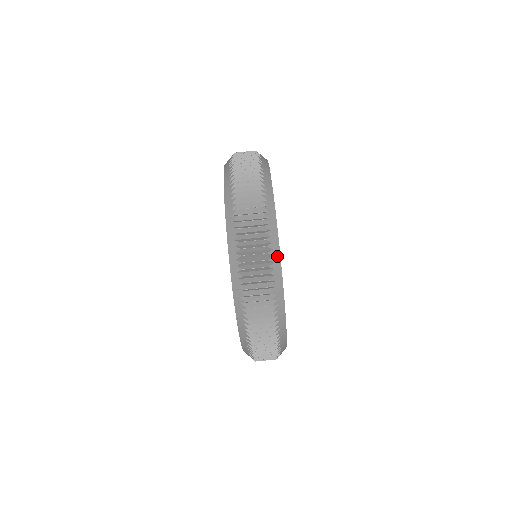
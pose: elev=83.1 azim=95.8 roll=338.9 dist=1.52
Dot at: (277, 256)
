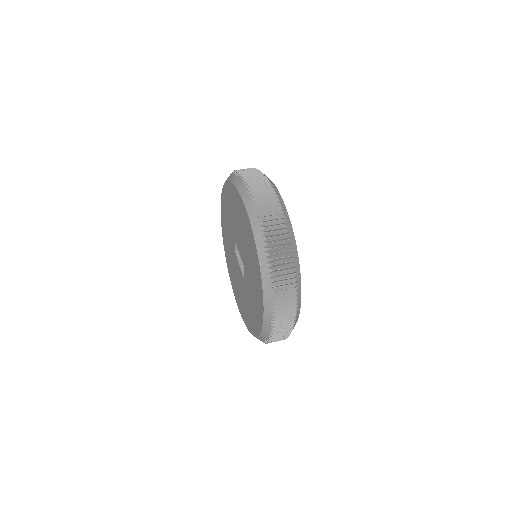
Dot at: occluded
